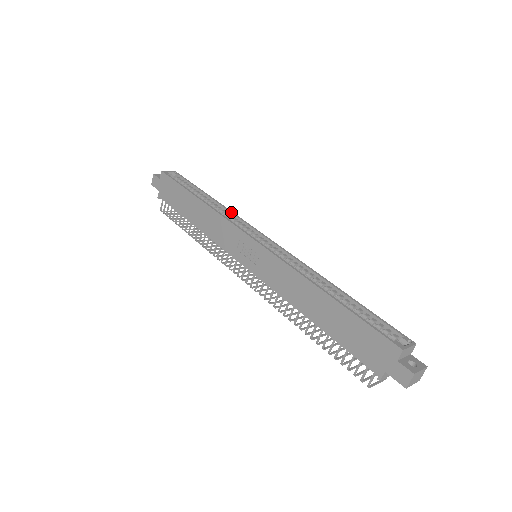
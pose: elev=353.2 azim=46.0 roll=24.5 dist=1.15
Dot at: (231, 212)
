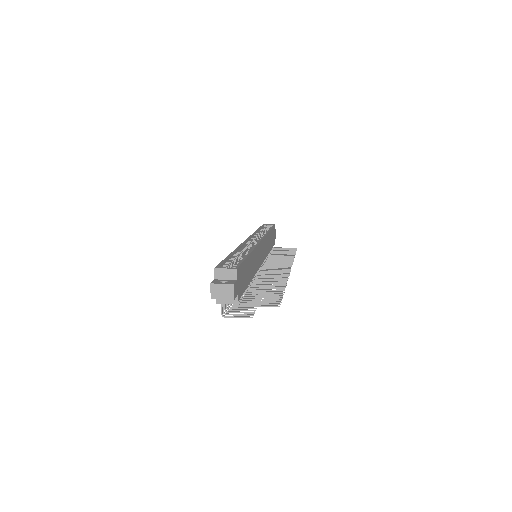
Dot at: (265, 234)
